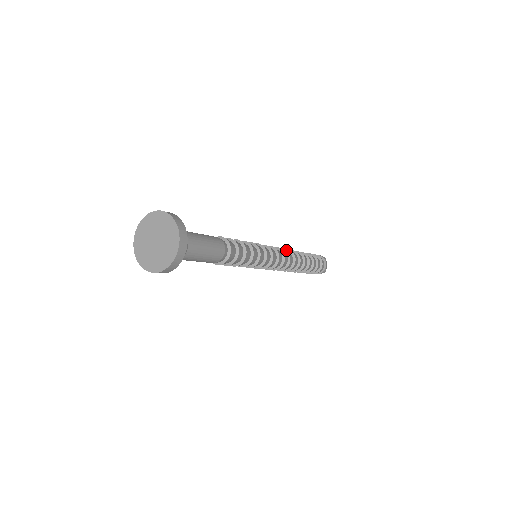
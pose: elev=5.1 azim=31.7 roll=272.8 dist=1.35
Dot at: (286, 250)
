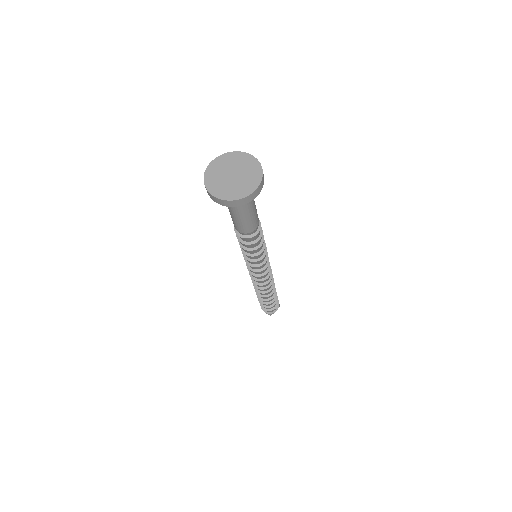
Dot at: occluded
